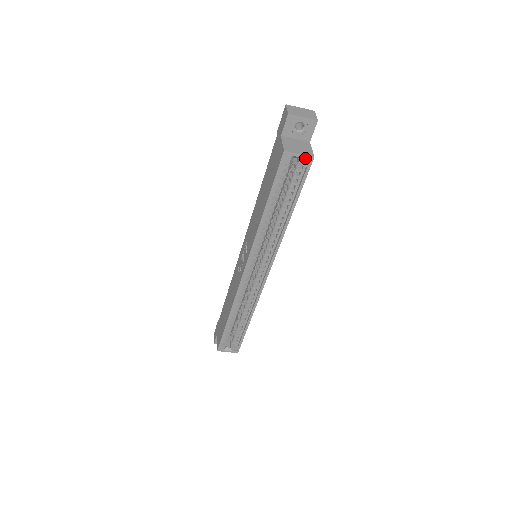
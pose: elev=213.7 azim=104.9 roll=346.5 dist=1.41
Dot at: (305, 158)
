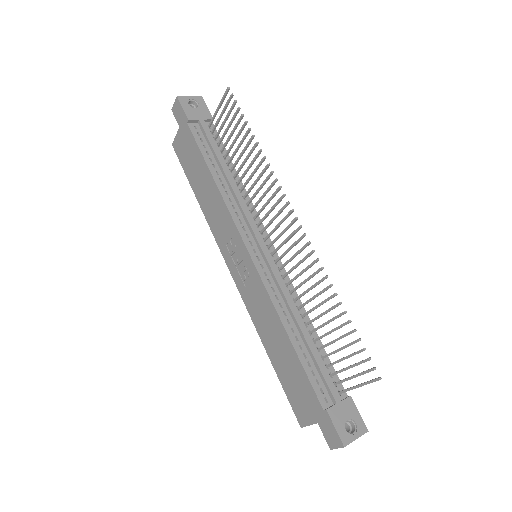
Dot at: occluded
